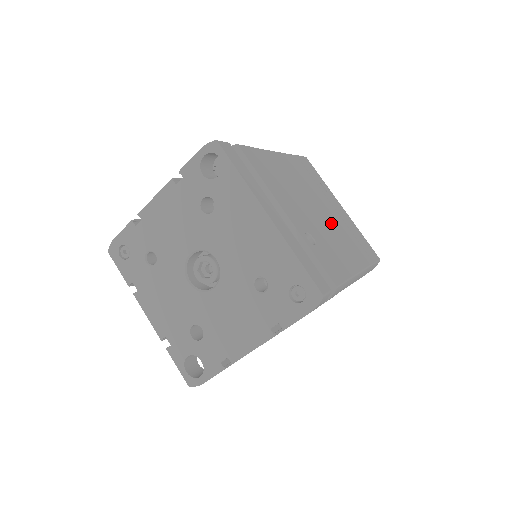
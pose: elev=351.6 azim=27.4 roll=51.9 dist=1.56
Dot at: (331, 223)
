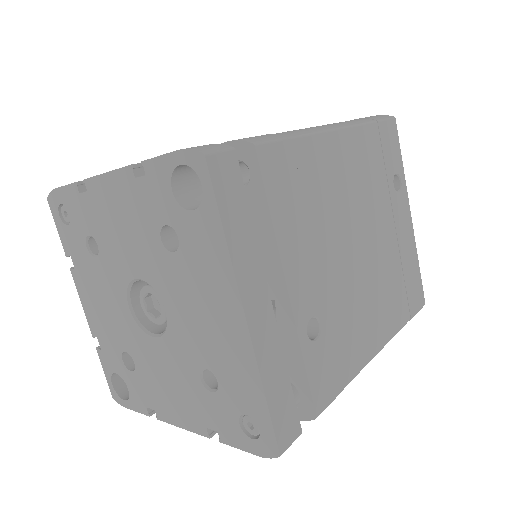
Dot at: (373, 266)
